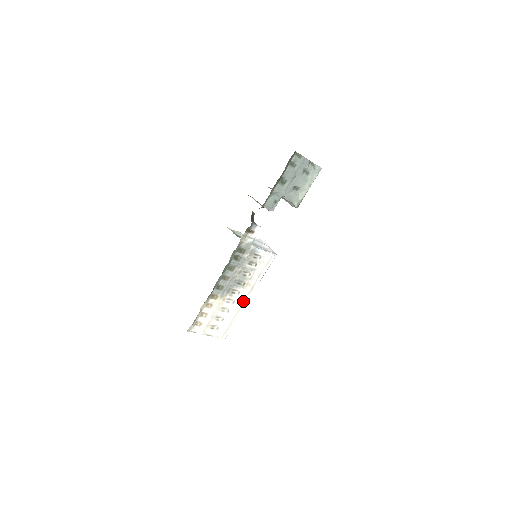
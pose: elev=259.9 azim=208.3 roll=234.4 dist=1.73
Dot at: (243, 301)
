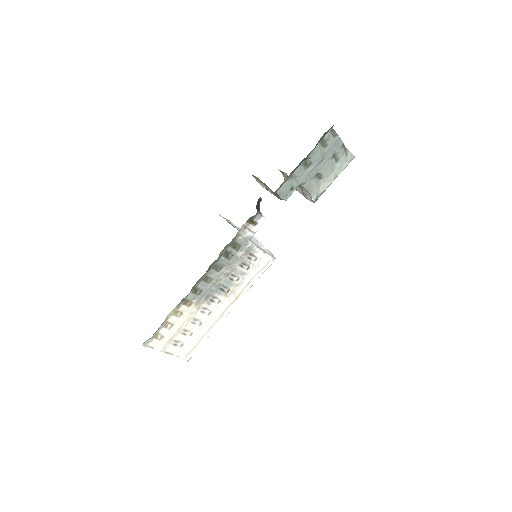
Dot at: (222, 313)
